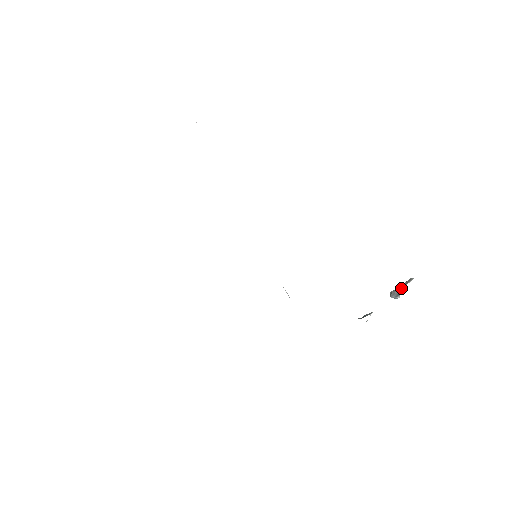
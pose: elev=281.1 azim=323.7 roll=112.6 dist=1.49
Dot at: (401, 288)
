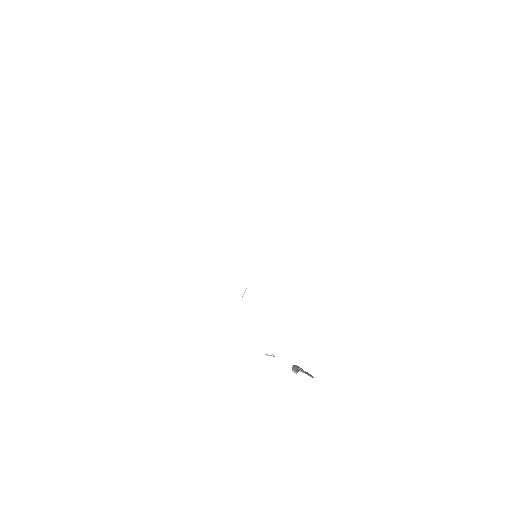
Dot at: (303, 371)
